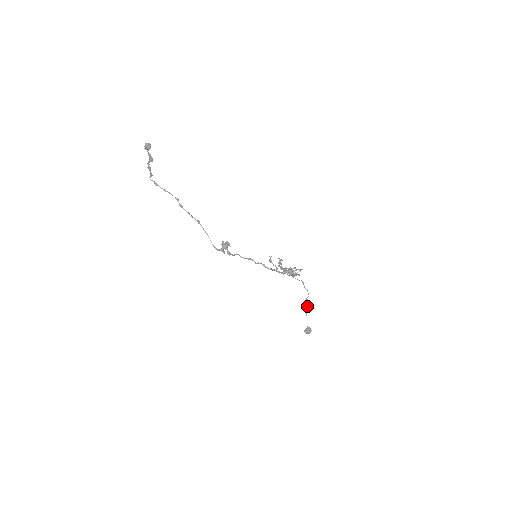
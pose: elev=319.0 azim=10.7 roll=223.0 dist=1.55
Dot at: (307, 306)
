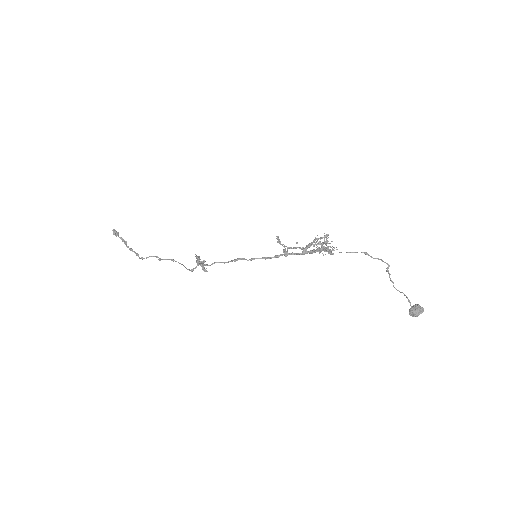
Dot at: occluded
